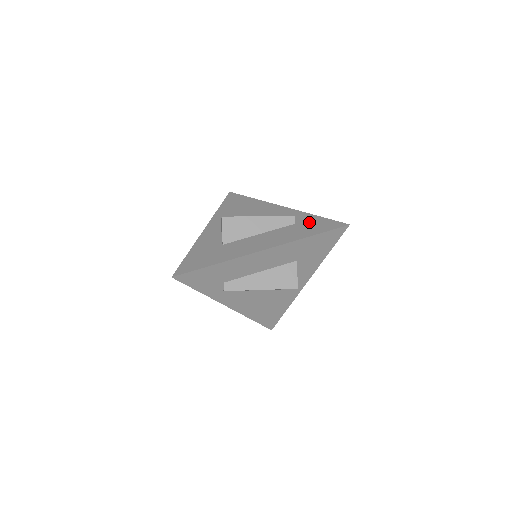
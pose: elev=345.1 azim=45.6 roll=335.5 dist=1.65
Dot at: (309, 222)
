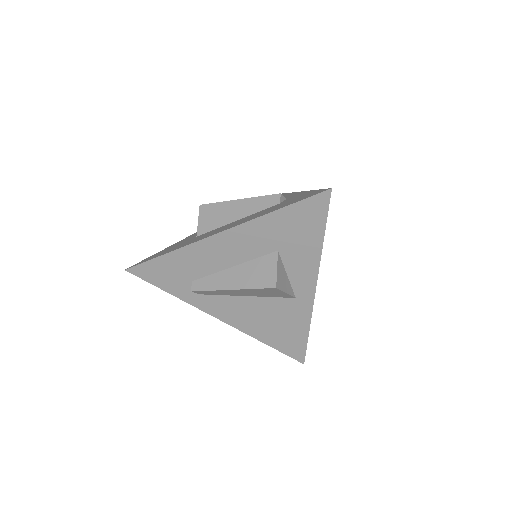
Dot at: (294, 198)
